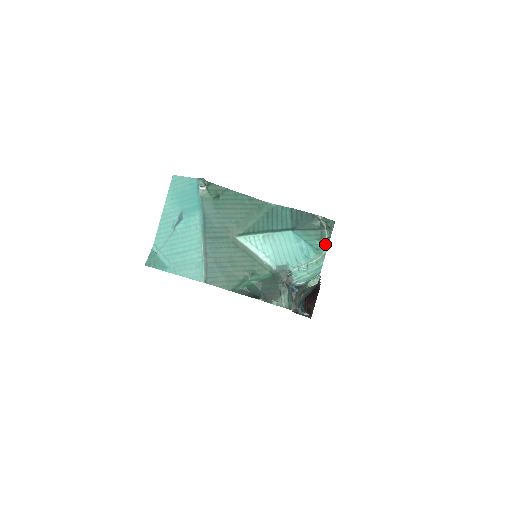
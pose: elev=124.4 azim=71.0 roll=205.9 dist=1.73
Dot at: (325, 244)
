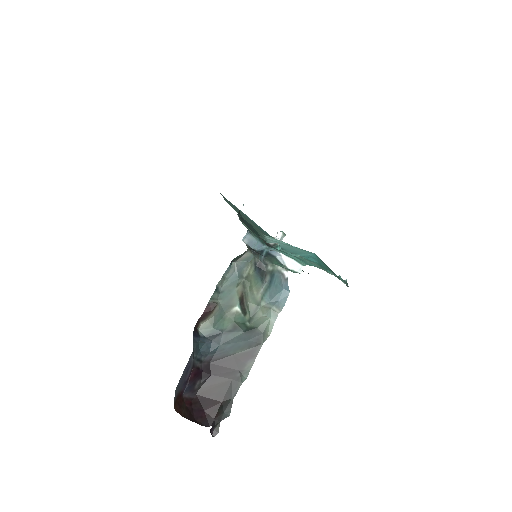
Dot at: (333, 274)
